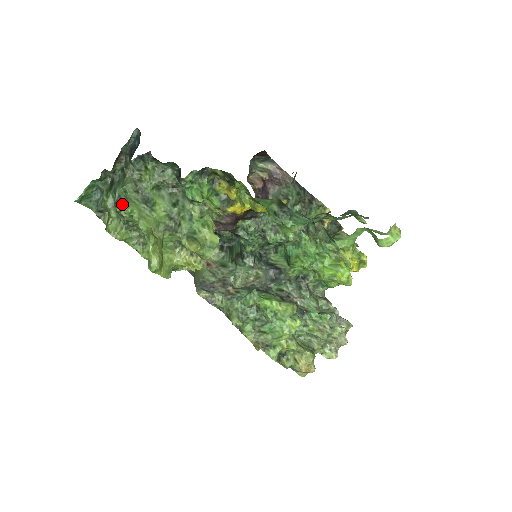
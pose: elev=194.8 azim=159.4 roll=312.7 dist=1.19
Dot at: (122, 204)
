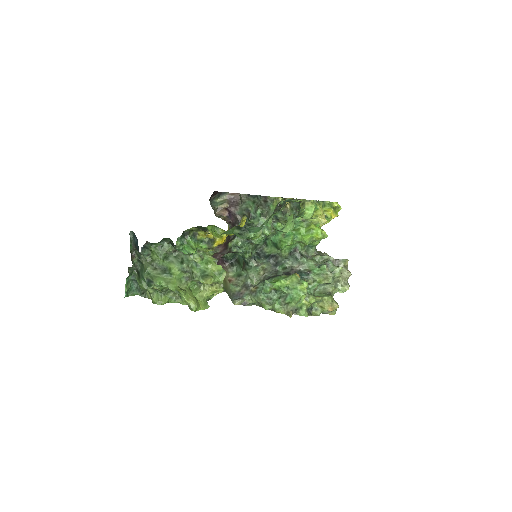
Dot at: (152, 283)
